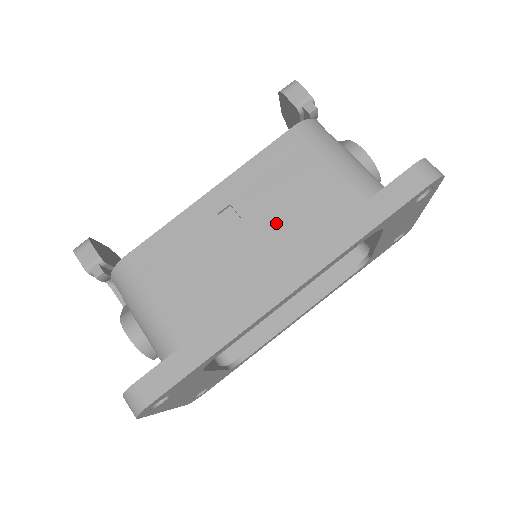
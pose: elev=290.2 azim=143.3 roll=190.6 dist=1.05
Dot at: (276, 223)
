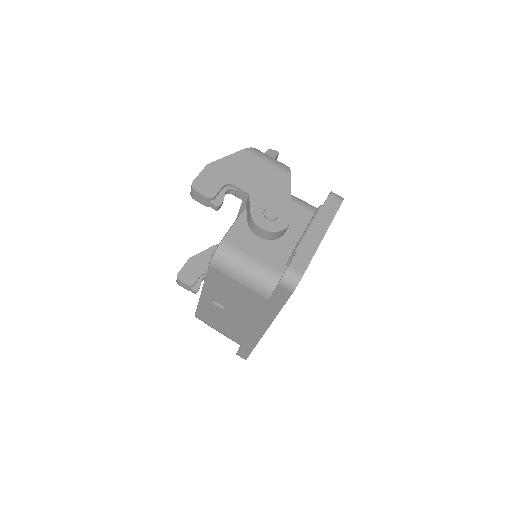
Dot at: (238, 307)
